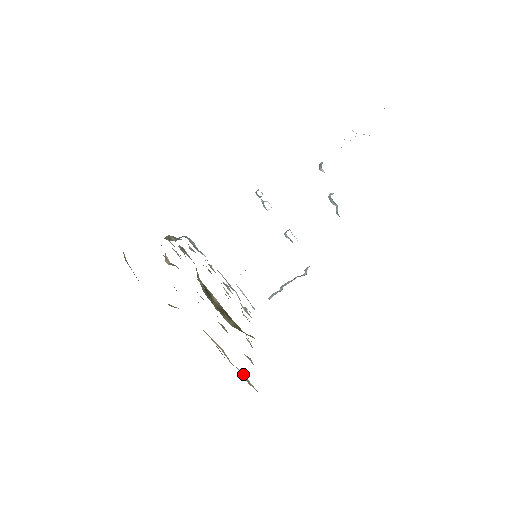
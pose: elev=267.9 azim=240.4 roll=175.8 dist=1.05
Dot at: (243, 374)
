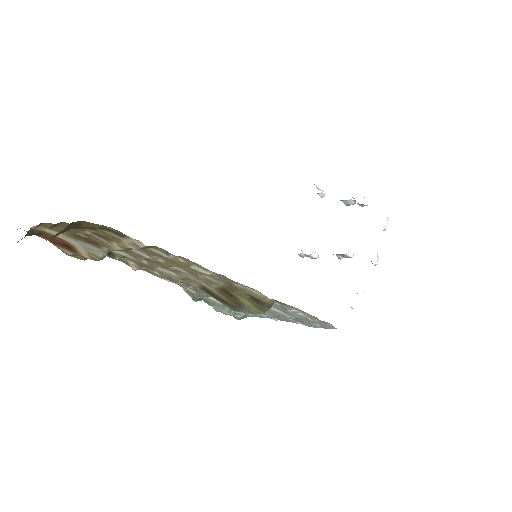
Dot at: (129, 243)
